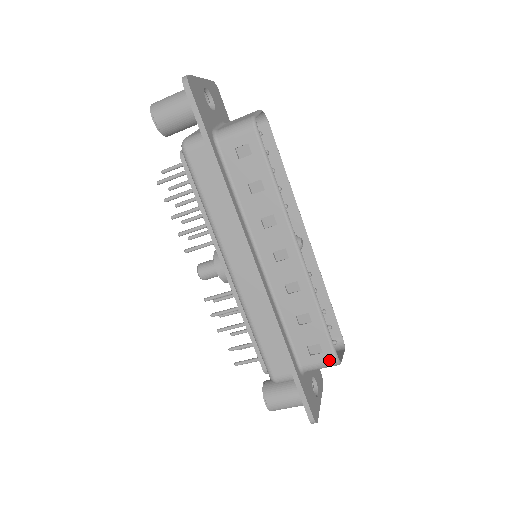
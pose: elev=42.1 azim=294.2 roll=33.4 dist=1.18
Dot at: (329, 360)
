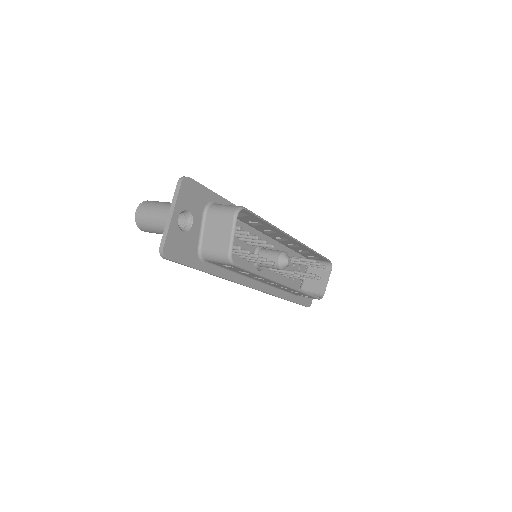
Dot at: occluded
